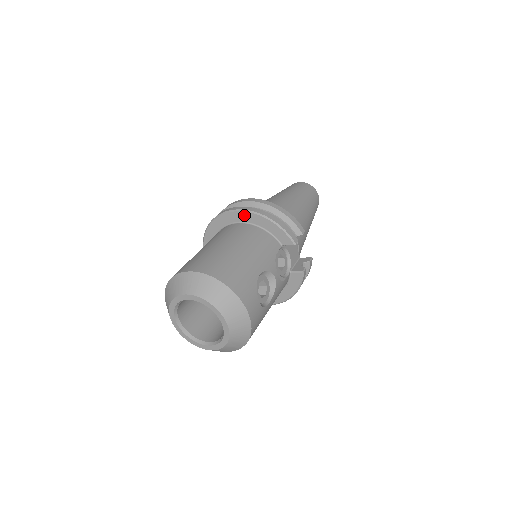
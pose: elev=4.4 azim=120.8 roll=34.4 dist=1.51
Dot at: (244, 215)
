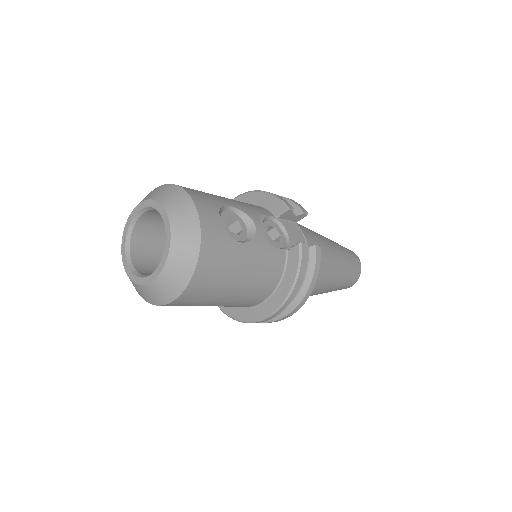
Dot at: (240, 200)
